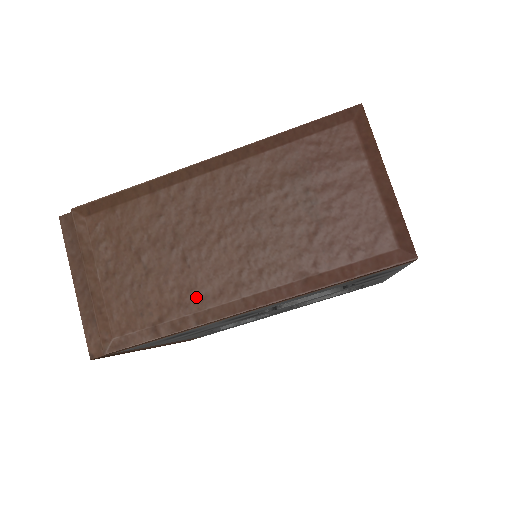
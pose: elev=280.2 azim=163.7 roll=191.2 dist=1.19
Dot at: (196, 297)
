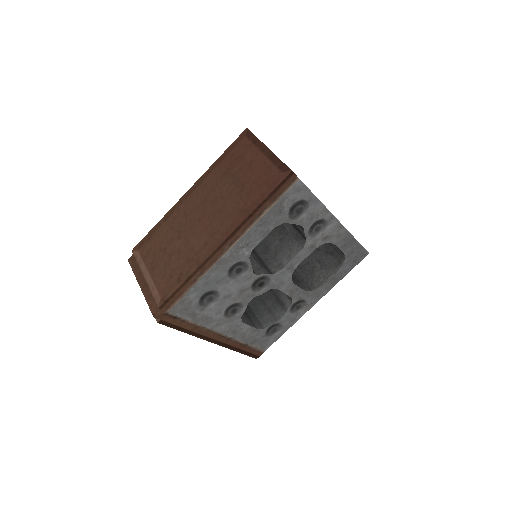
Dot at: (195, 253)
